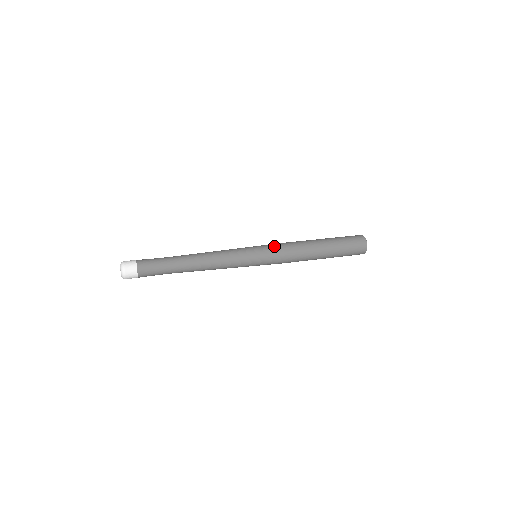
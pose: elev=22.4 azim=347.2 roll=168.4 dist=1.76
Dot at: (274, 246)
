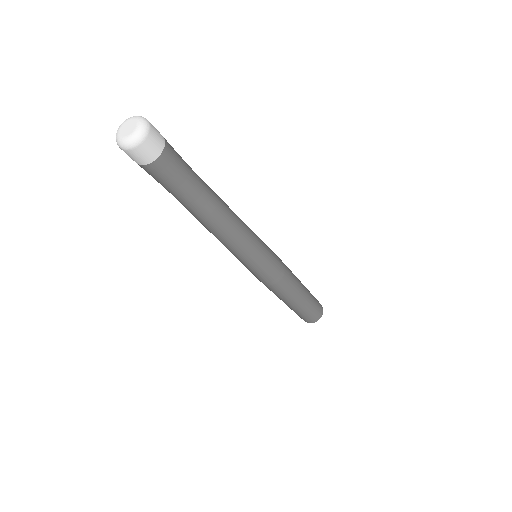
Dot at: occluded
